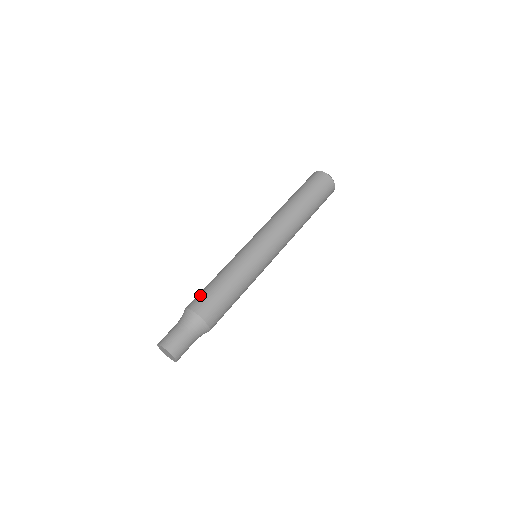
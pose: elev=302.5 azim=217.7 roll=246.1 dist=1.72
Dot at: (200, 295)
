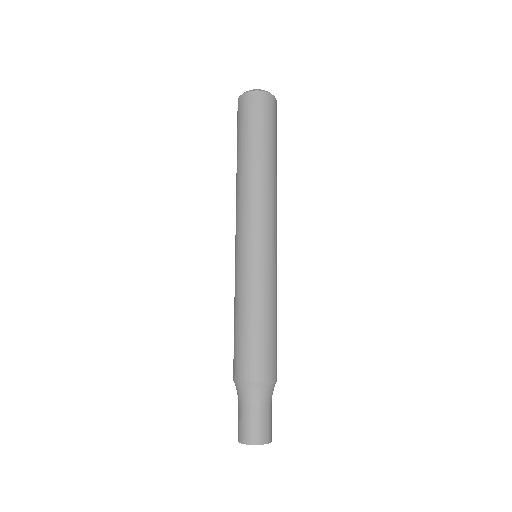
Dot at: (249, 356)
